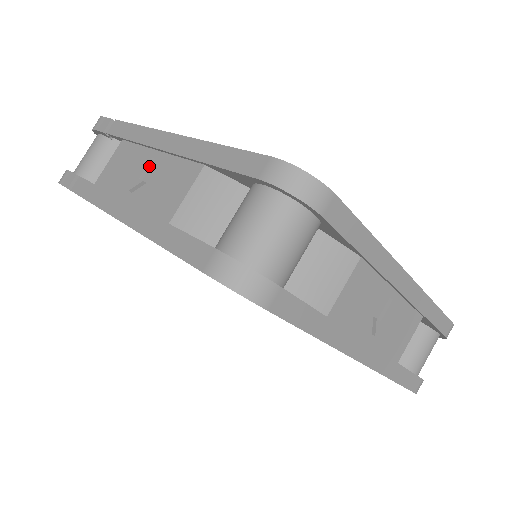
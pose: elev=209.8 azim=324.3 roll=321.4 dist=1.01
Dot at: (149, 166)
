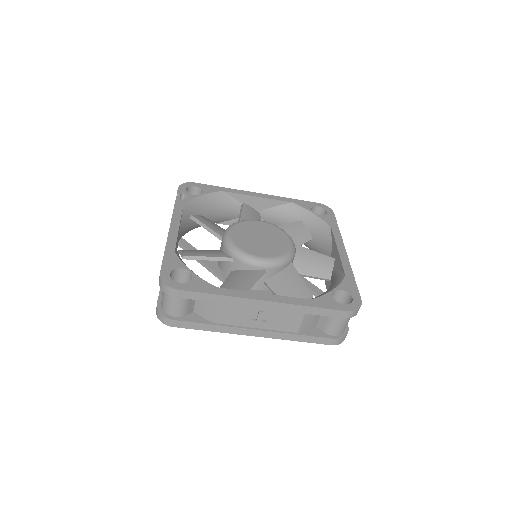
Dot at: occluded
